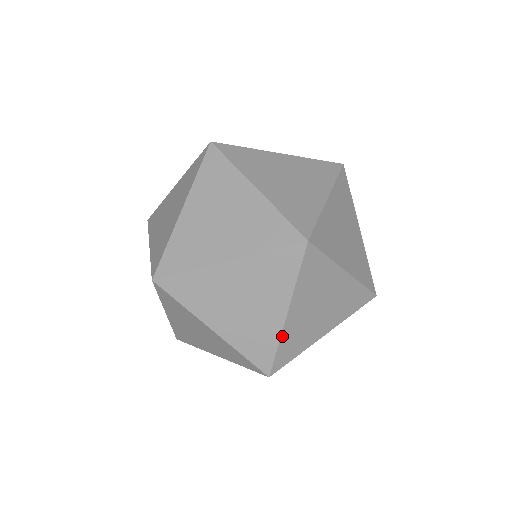
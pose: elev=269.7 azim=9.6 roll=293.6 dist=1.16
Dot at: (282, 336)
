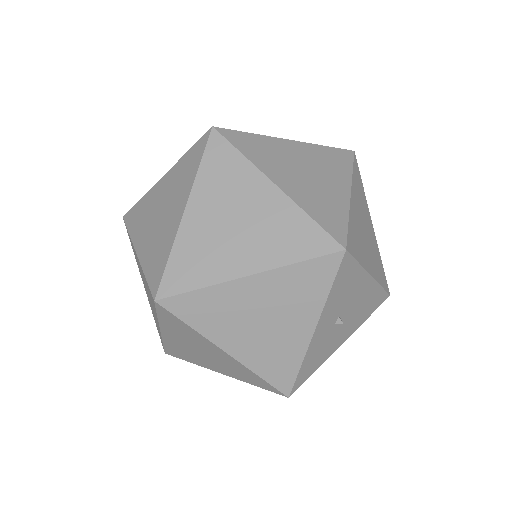
Dot at: (300, 206)
